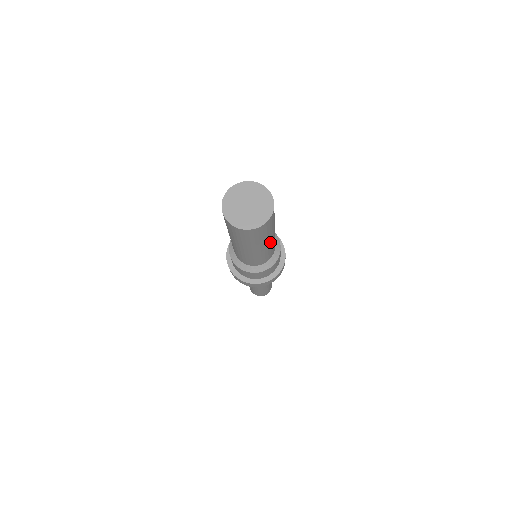
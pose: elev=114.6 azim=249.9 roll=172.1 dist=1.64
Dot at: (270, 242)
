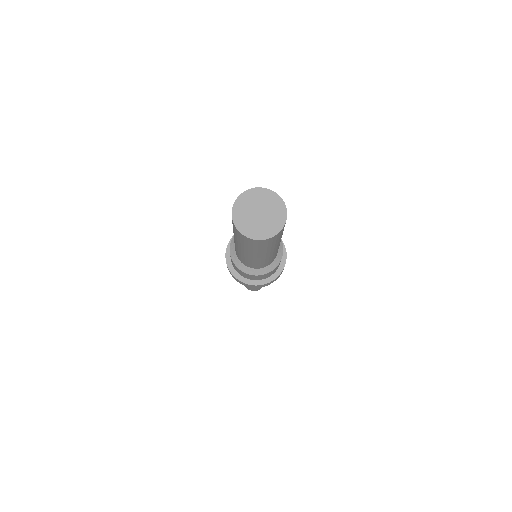
Dot at: occluded
